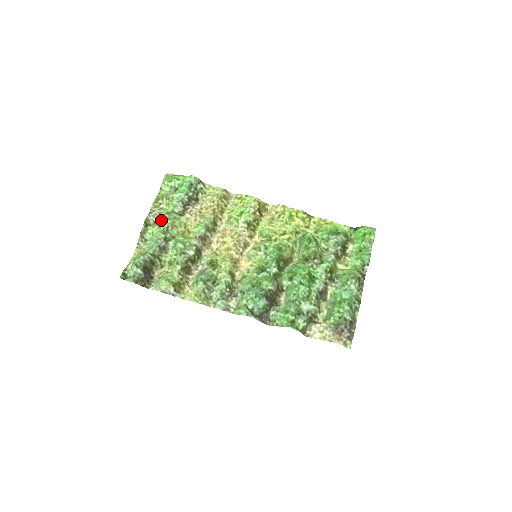
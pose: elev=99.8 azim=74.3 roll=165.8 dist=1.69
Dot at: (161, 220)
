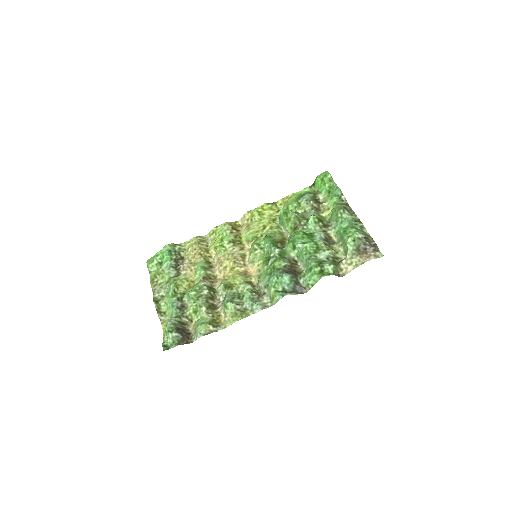
Dot at: (166, 291)
